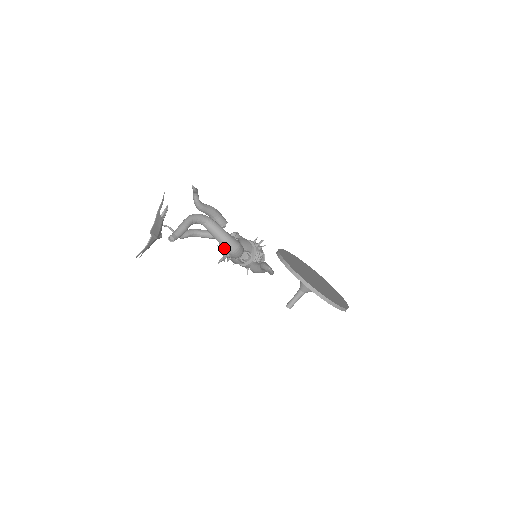
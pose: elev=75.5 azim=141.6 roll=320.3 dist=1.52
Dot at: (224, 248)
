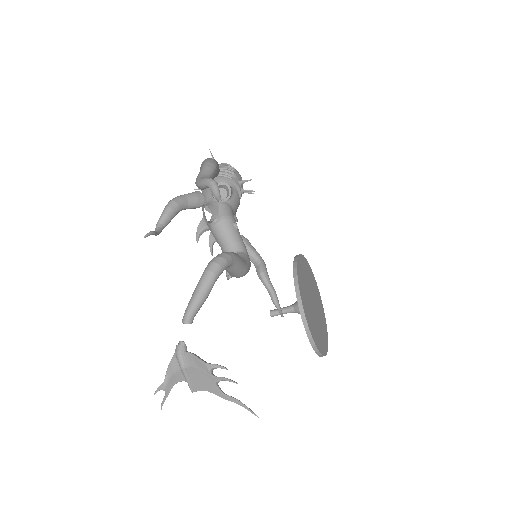
Dot at: (232, 276)
